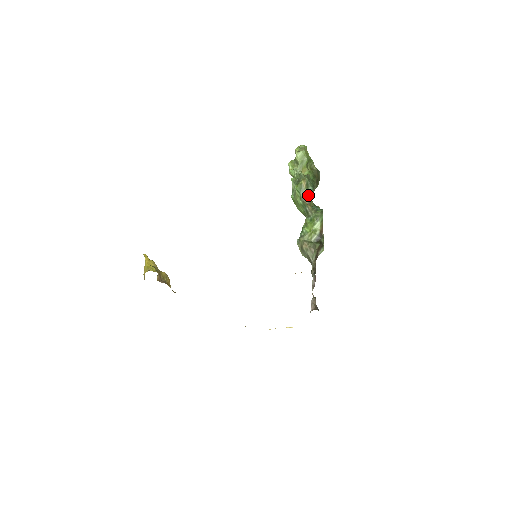
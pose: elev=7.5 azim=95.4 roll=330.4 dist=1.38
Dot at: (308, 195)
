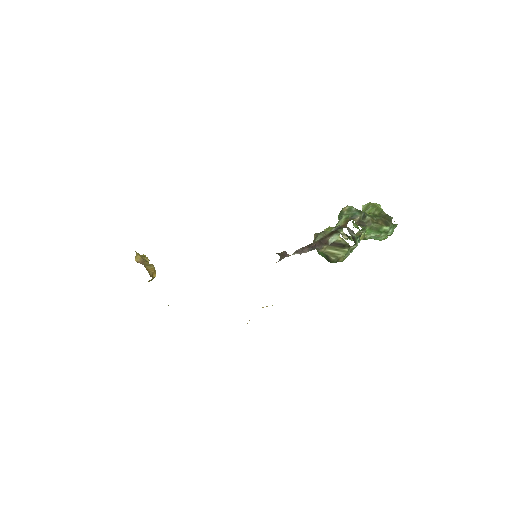
Dot at: (349, 216)
